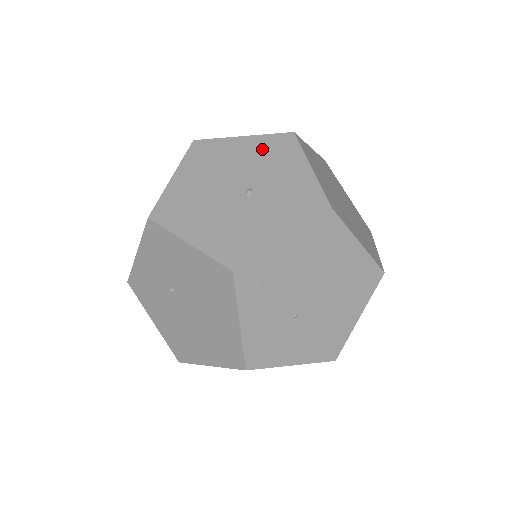
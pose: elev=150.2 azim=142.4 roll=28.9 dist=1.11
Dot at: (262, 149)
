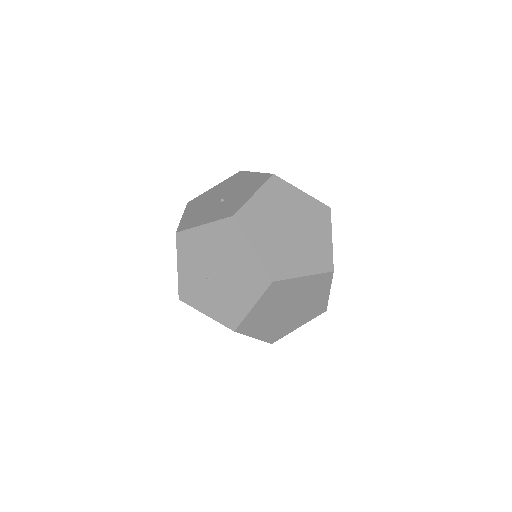
Dot at: (252, 180)
